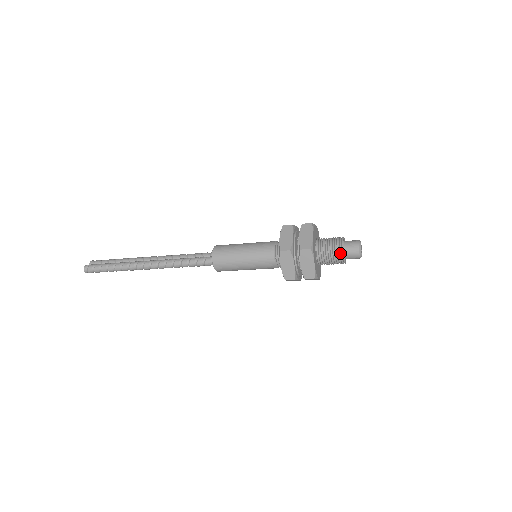
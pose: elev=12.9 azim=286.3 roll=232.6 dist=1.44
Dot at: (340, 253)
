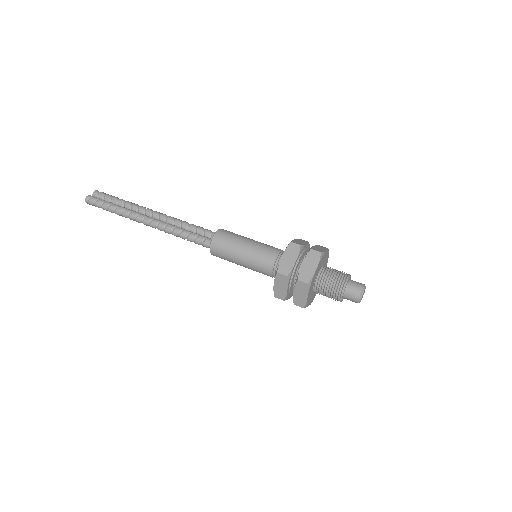
Dot at: (338, 294)
